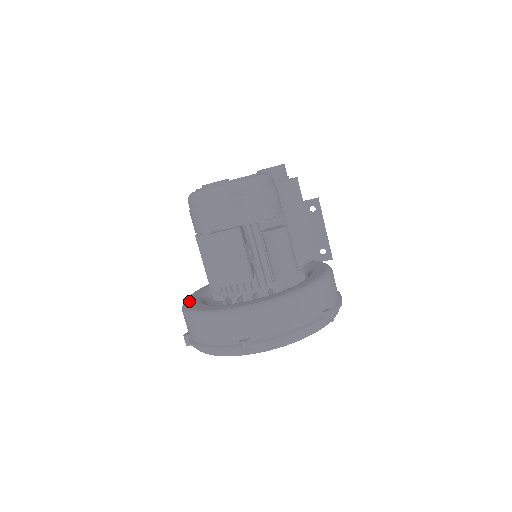
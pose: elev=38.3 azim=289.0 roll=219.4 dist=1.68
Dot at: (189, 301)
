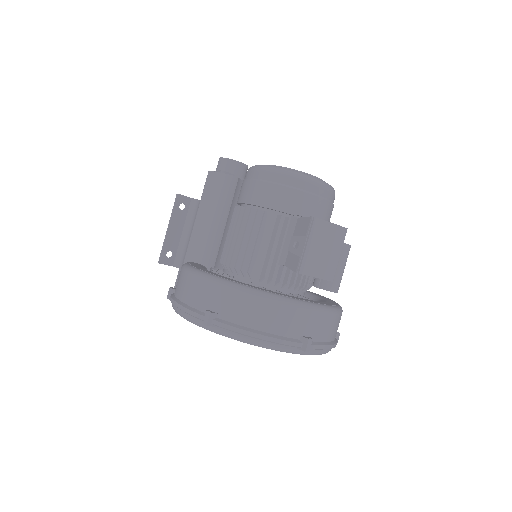
Dot at: (216, 274)
